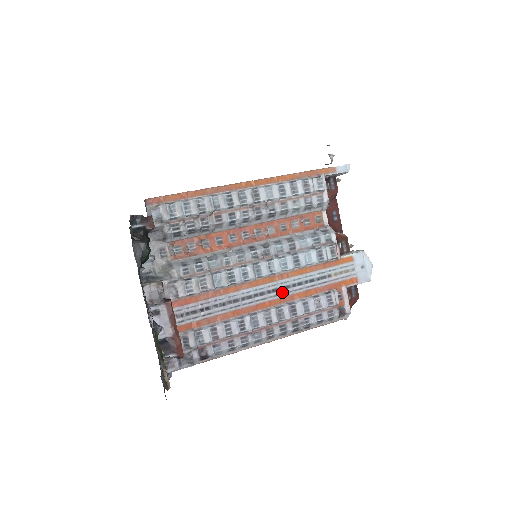
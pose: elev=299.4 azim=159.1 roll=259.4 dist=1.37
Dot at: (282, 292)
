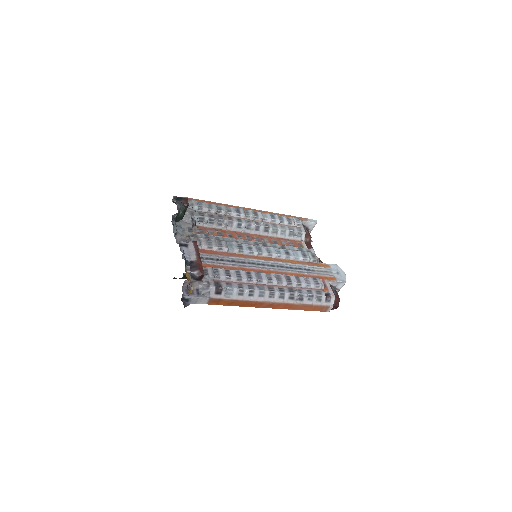
Dot at: (278, 268)
